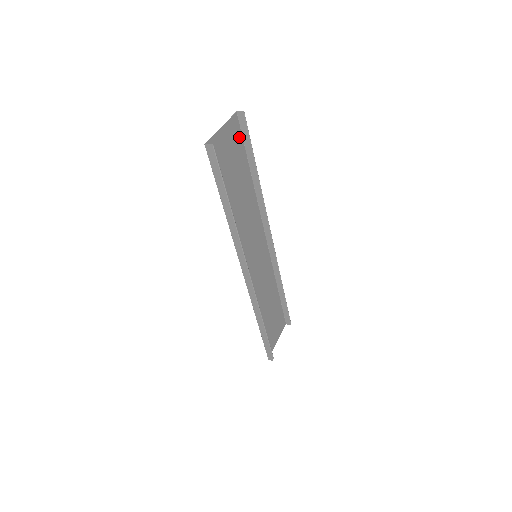
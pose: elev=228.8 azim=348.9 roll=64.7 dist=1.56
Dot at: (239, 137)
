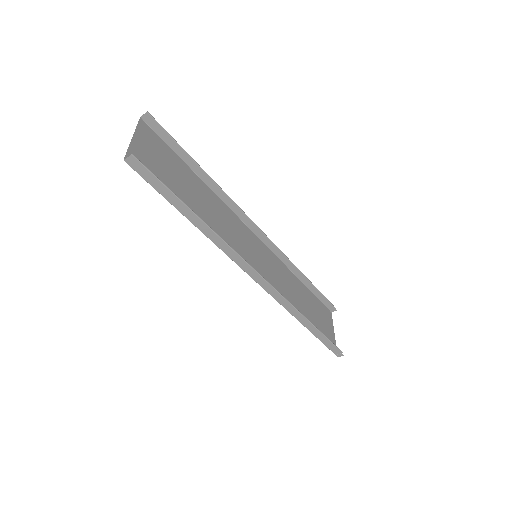
Dot at: (160, 142)
